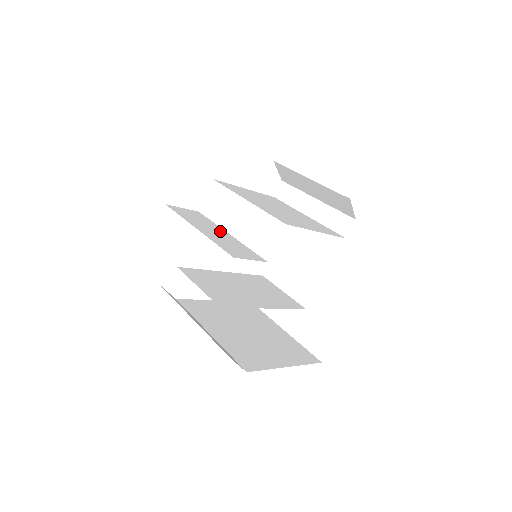
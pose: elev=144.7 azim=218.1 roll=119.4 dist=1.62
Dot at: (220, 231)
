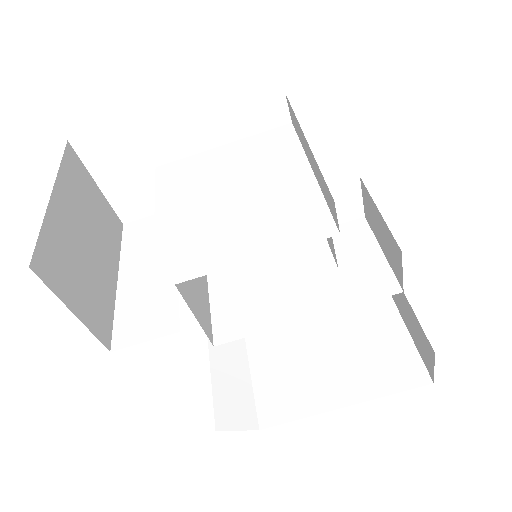
Dot at: occluded
